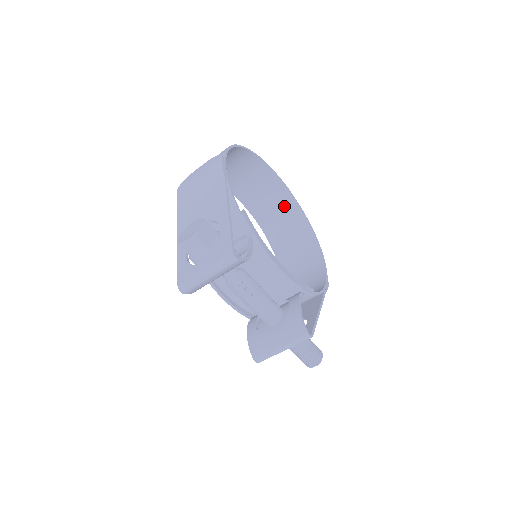
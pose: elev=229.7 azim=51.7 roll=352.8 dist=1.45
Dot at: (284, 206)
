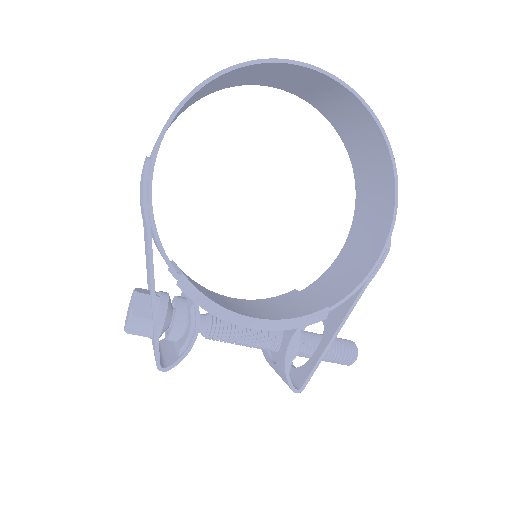
Dot at: (338, 96)
